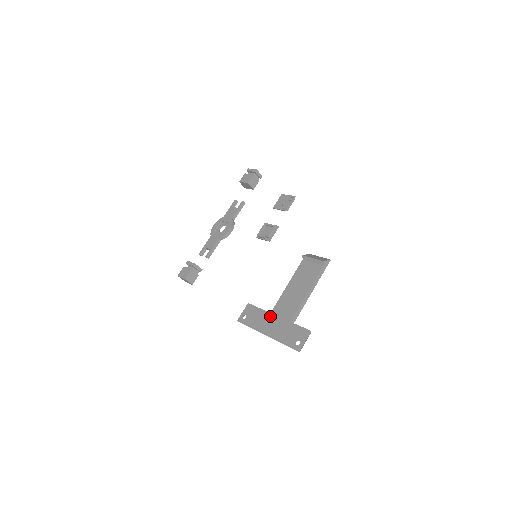
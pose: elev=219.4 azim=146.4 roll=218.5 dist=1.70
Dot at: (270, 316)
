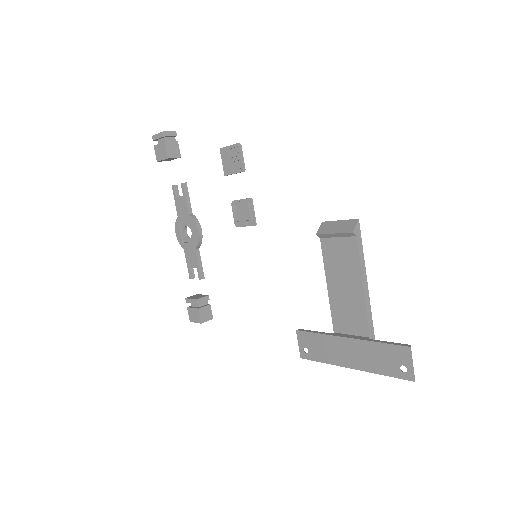
Dot at: (338, 341)
